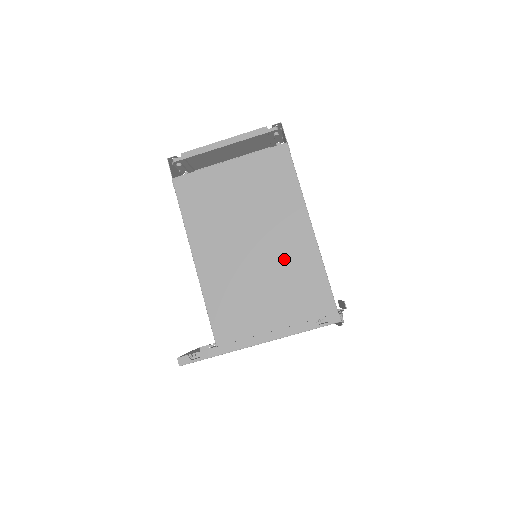
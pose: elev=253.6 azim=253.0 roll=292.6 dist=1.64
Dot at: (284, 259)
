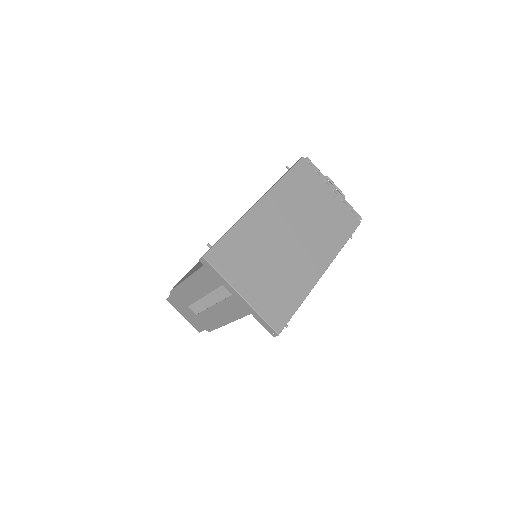
Dot at: occluded
